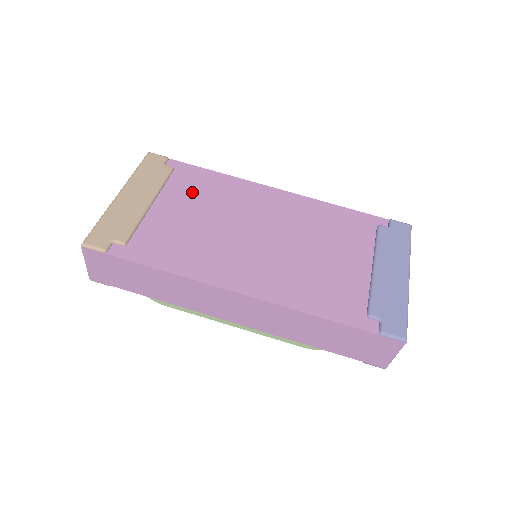
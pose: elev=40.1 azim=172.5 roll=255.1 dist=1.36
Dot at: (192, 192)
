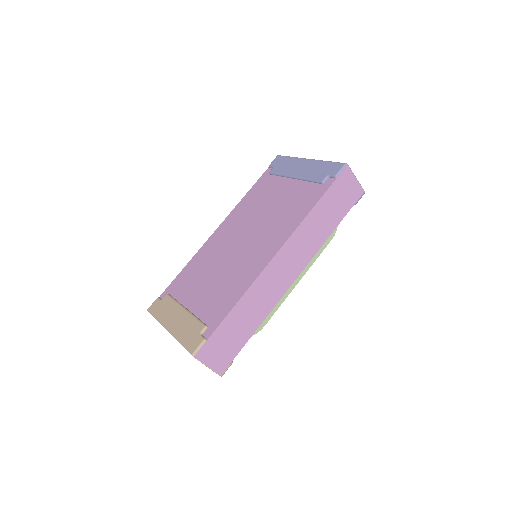
Dot at: (191, 283)
